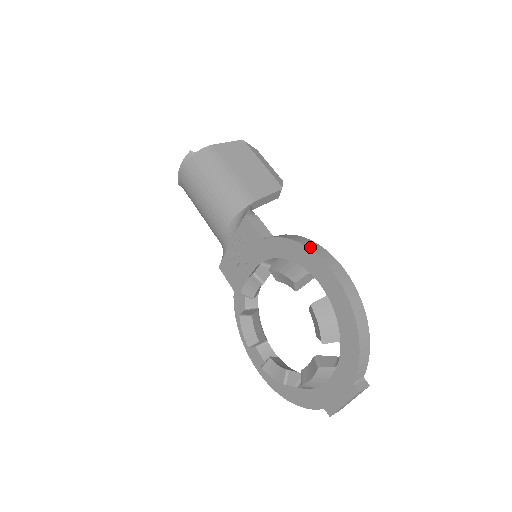
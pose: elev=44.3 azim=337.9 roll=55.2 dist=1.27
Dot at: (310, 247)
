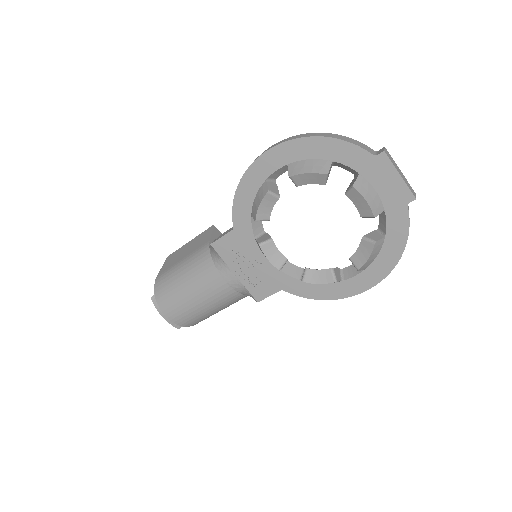
Dot at: (244, 173)
